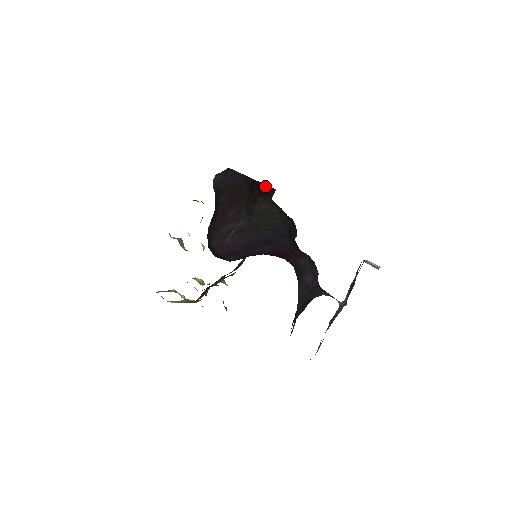
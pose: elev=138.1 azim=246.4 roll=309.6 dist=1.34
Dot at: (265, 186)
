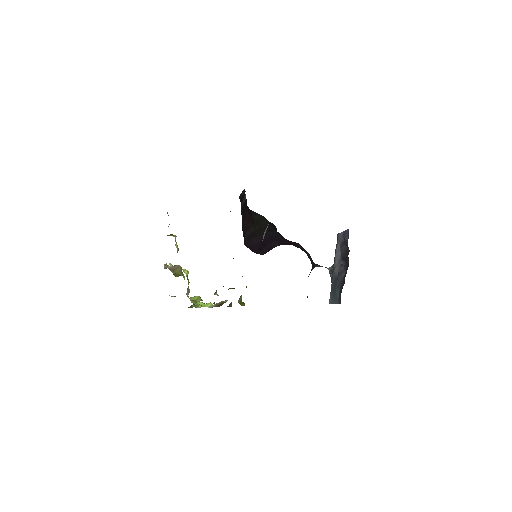
Dot at: occluded
